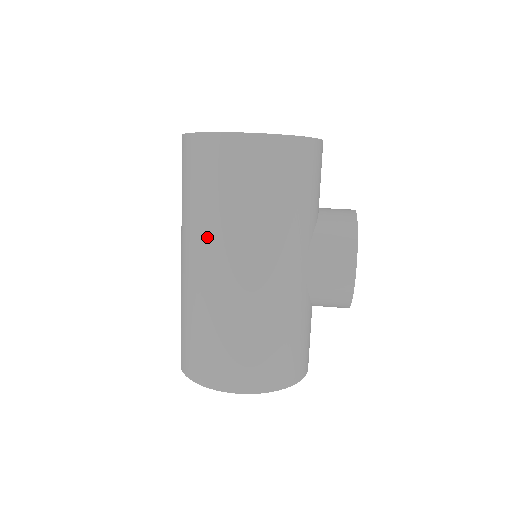
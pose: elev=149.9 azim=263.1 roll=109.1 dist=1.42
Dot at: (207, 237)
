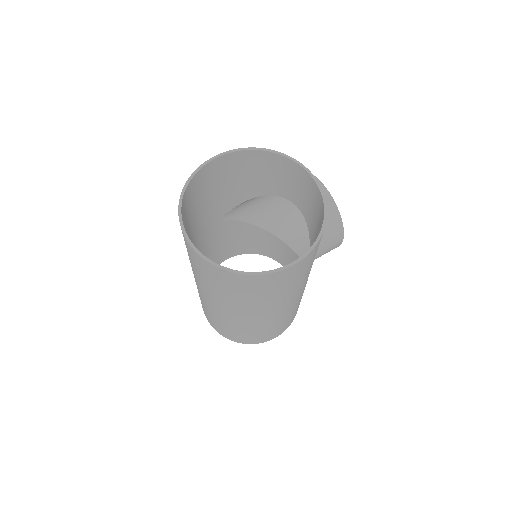
Dot at: (257, 309)
